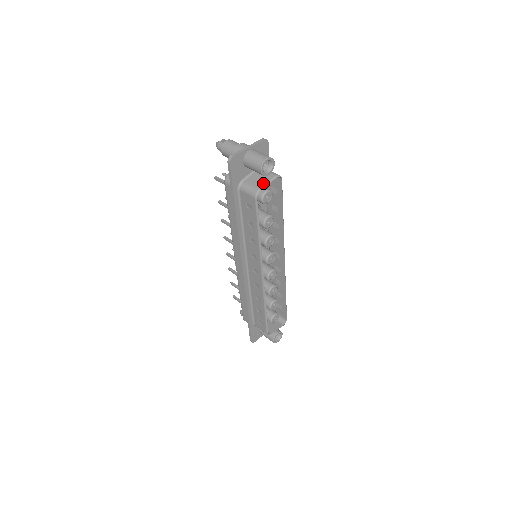
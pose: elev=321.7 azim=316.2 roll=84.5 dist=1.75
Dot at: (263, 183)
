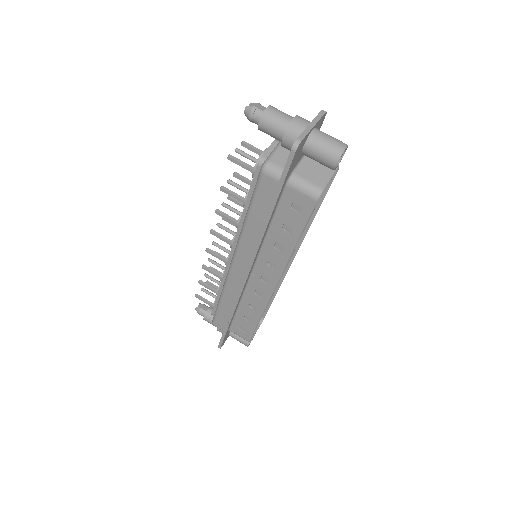
Dot at: (325, 178)
